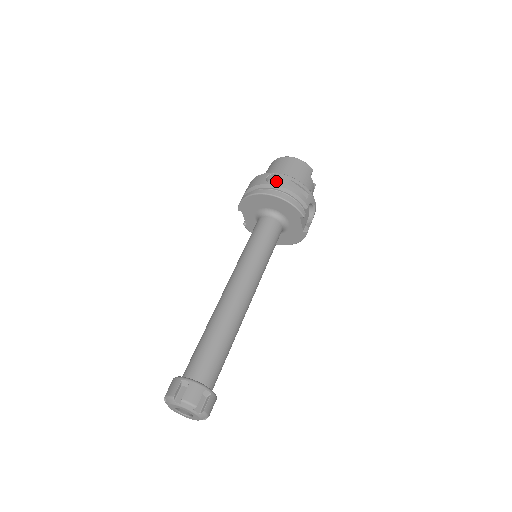
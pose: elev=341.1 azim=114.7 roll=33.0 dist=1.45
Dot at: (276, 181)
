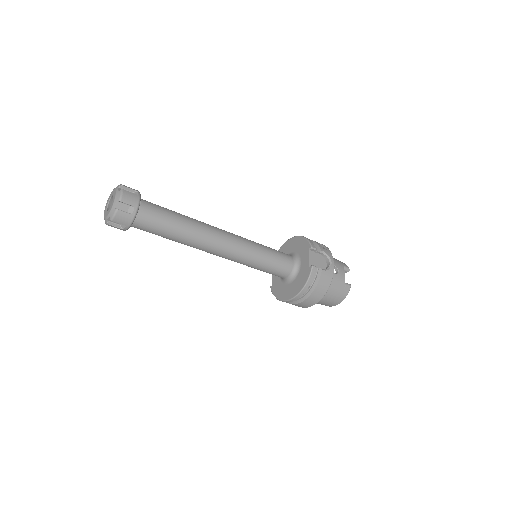
Dot at: occluded
